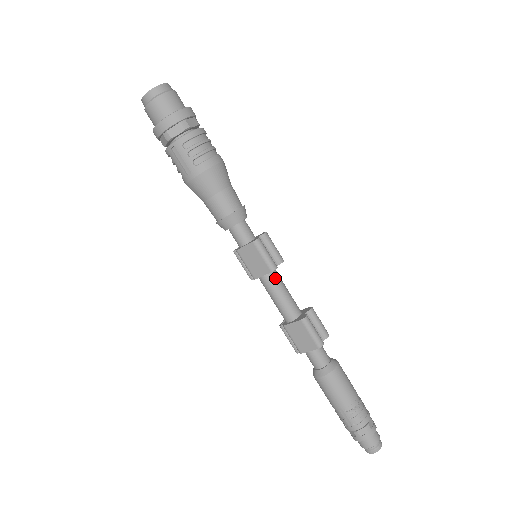
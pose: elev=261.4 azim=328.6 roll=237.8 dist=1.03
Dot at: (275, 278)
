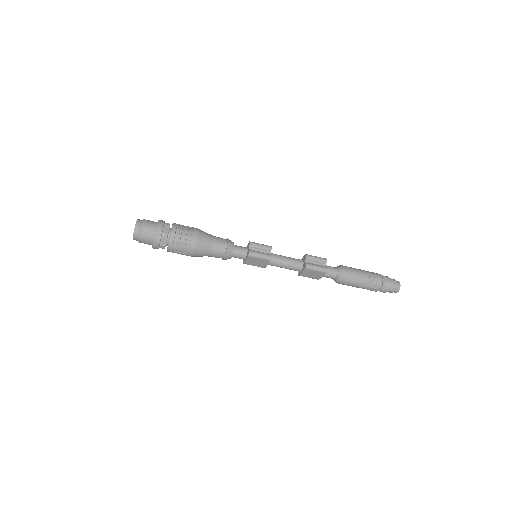
Dot at: (275, 259)
